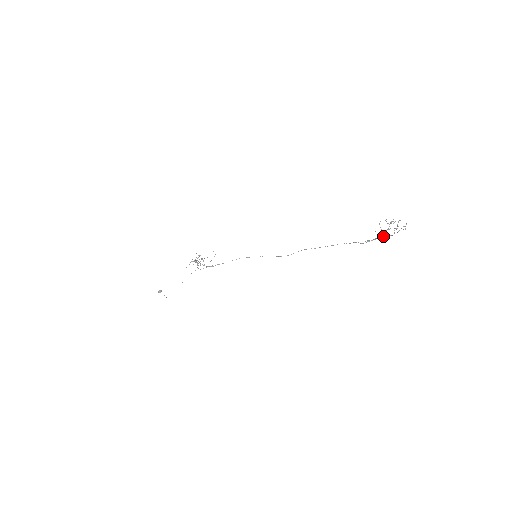
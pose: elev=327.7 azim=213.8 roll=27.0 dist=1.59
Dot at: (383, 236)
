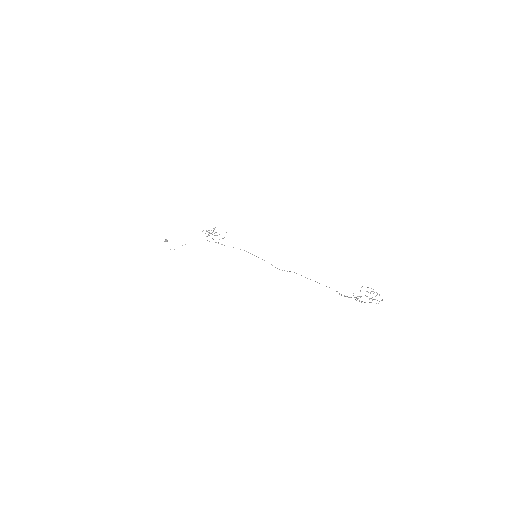
Dot at: occluded
